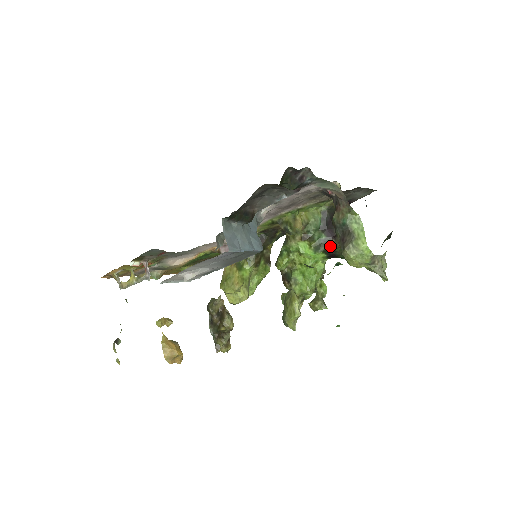
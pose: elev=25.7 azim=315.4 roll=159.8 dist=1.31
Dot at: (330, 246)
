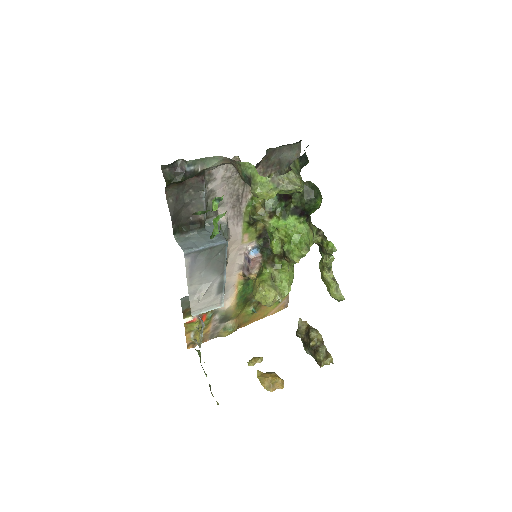
Dot at: (291, 206)
